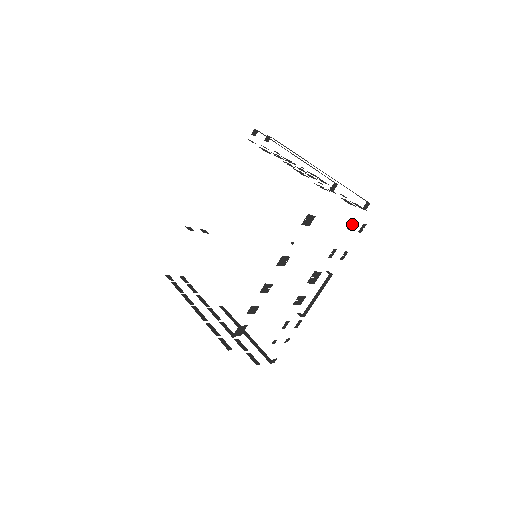
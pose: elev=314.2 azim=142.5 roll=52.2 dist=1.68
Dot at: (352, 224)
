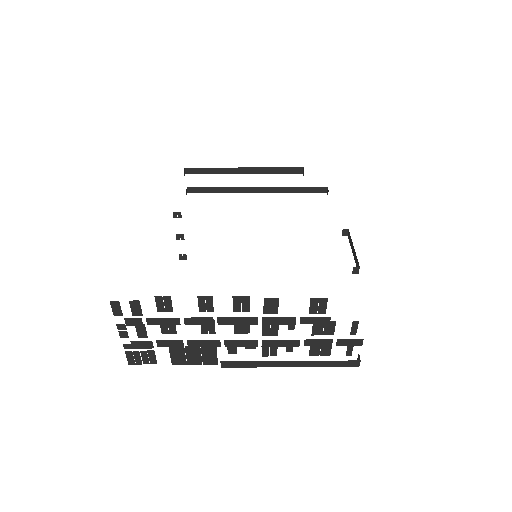
Dot at: occluded
